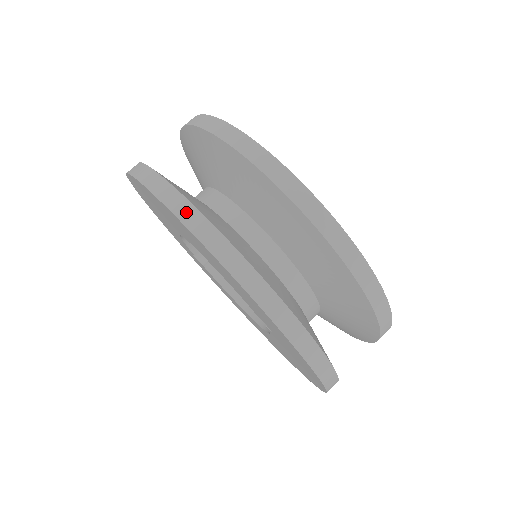
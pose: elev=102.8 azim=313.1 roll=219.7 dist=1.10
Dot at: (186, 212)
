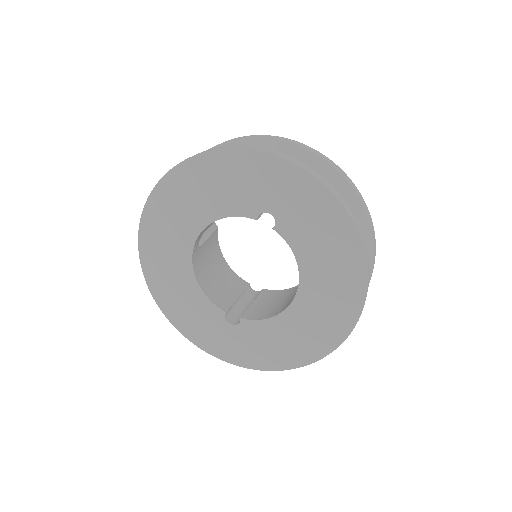
Dot at: occluded
